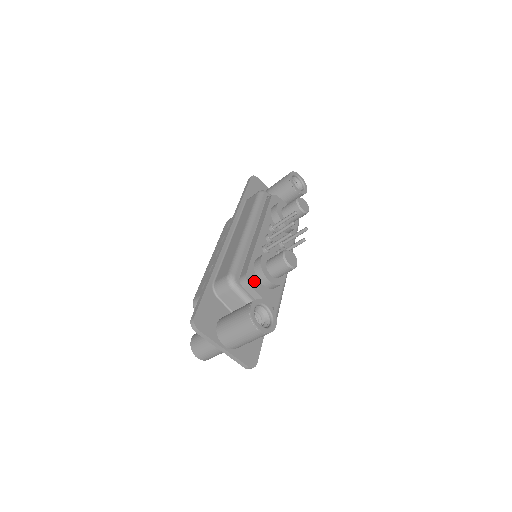
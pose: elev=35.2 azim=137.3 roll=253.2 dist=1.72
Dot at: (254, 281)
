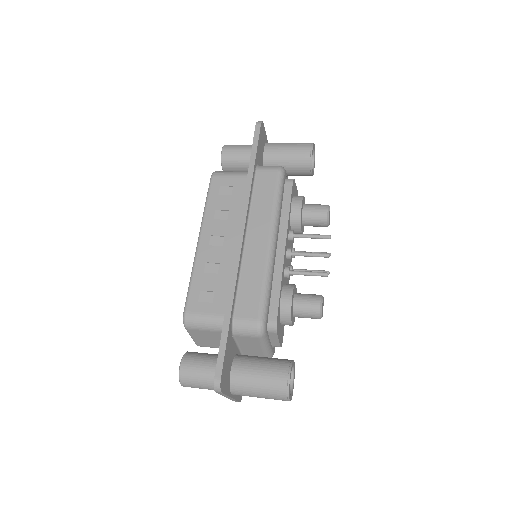
Dot at: (279, 325)
